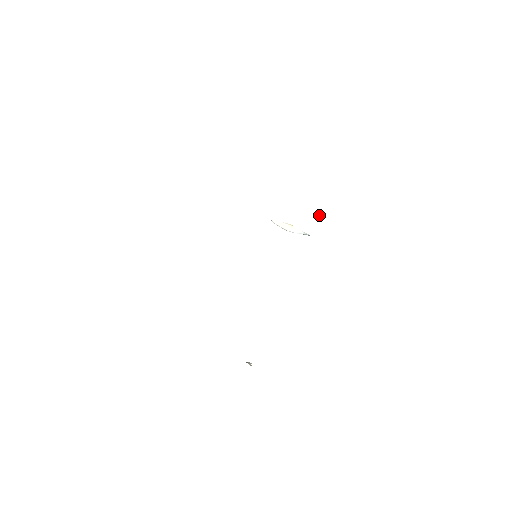
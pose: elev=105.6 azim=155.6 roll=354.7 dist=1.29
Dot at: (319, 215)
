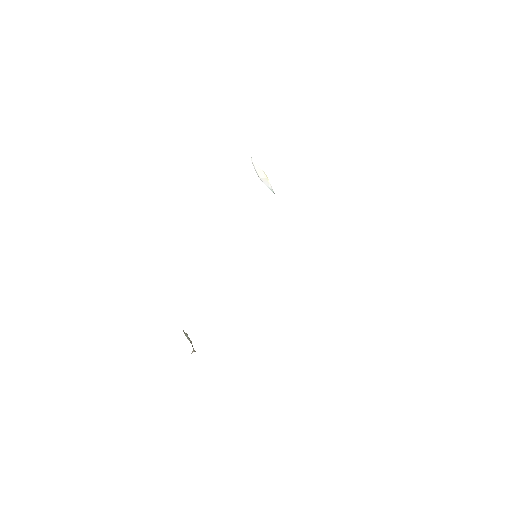
Dot at: occluded
